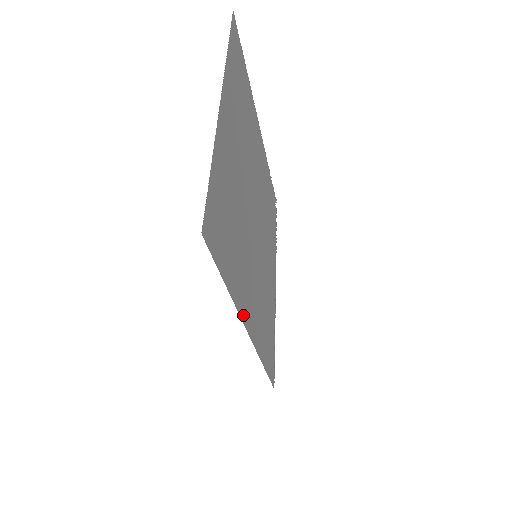
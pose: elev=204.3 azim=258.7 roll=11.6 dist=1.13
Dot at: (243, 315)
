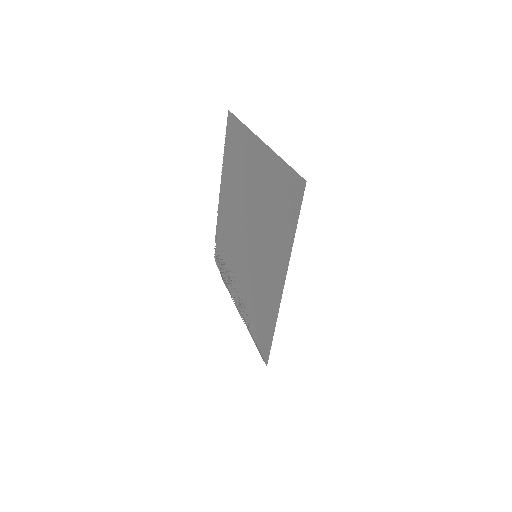
Dot at: (285, 268)
